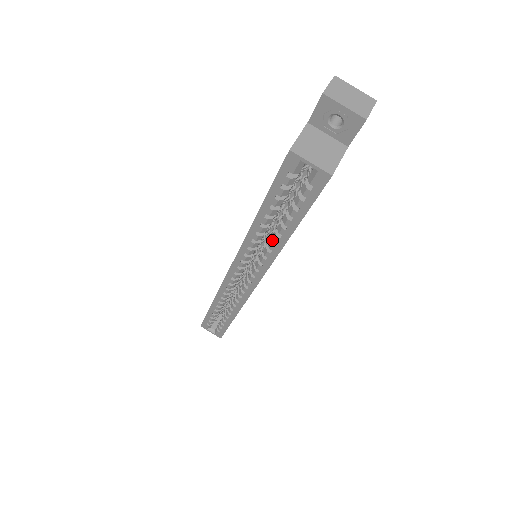
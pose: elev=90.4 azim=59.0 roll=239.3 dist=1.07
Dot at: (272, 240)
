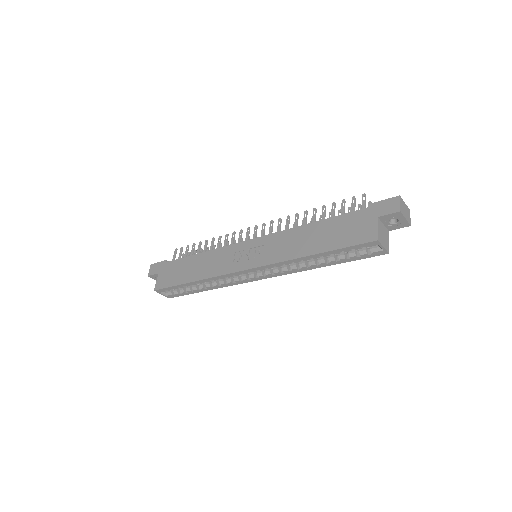
Dot at: (306, 263)
